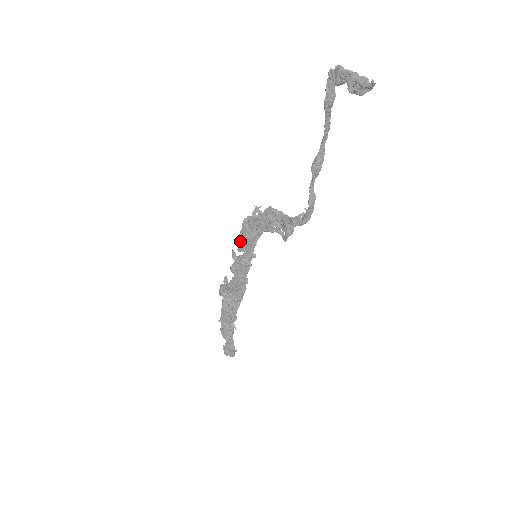
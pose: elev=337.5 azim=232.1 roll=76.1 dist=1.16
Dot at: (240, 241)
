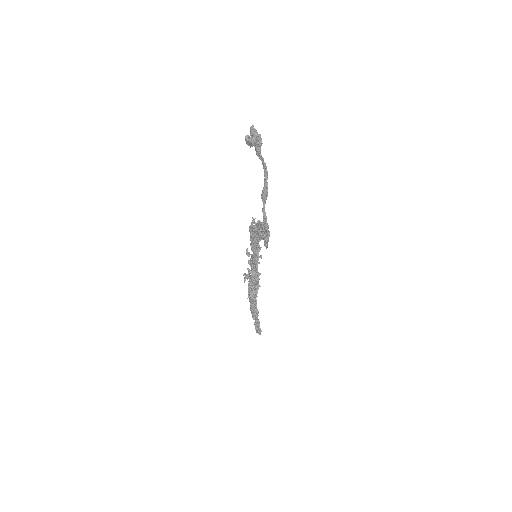
Dot at: (251, 243)
